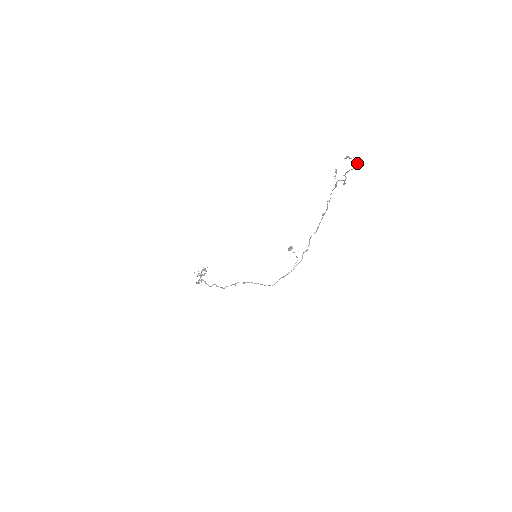
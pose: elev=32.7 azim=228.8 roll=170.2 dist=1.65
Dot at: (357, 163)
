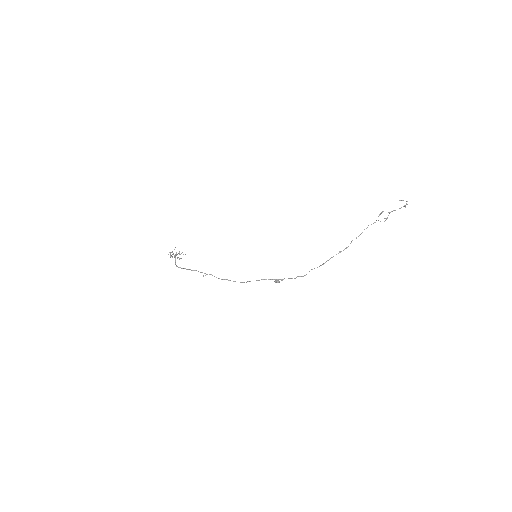
Dot at: (407, 204)
